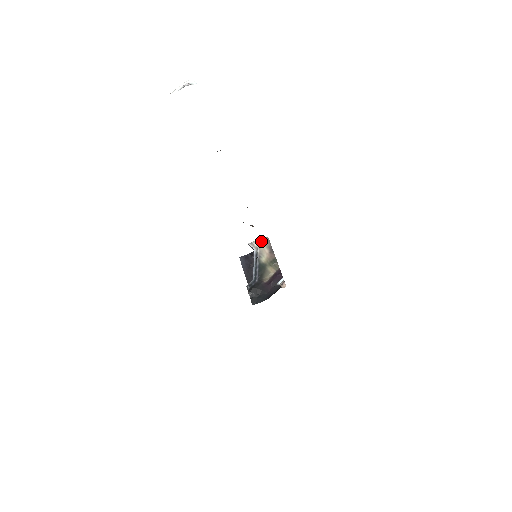
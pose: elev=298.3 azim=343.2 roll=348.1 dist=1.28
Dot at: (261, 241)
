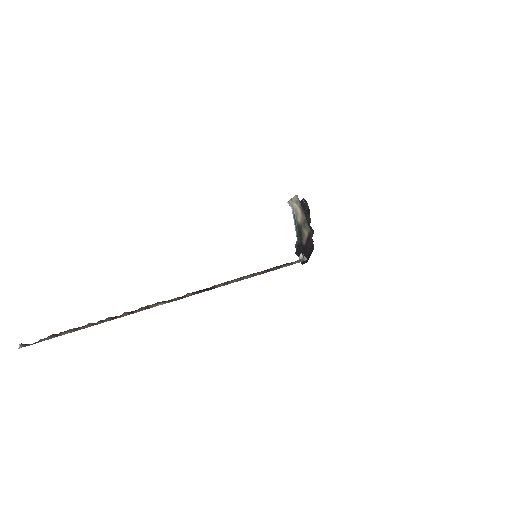
Dot at: (293, 200)
